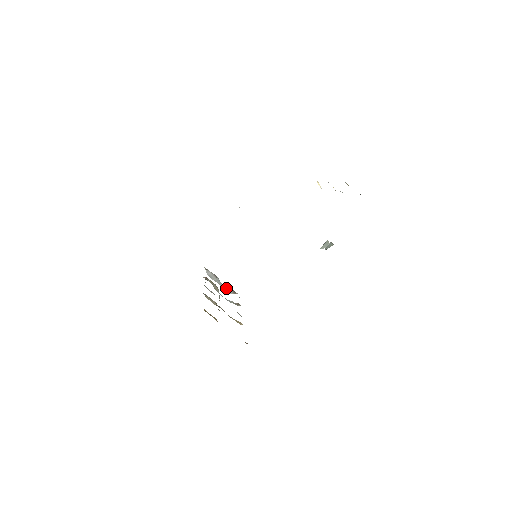
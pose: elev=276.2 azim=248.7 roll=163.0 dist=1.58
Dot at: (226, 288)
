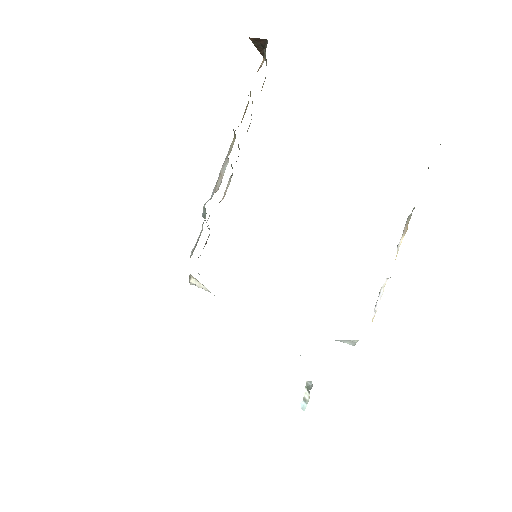
Dot at: occluded
